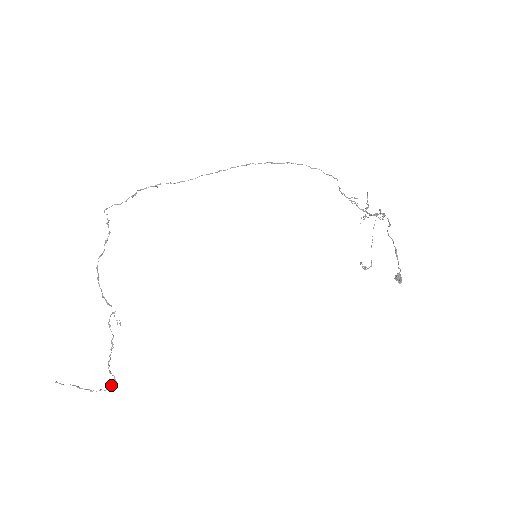
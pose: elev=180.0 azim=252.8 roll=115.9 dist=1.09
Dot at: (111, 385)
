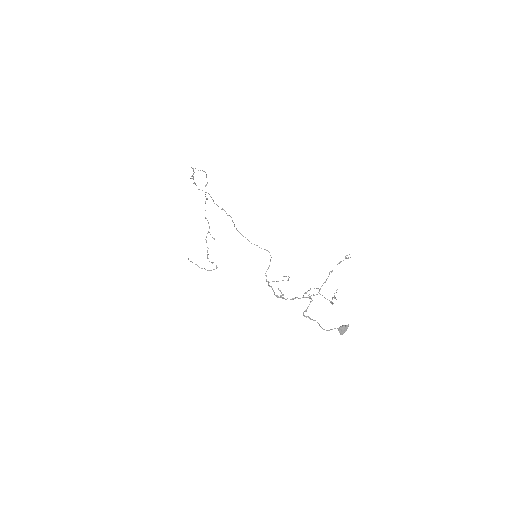
Dot at: (216, 268)
